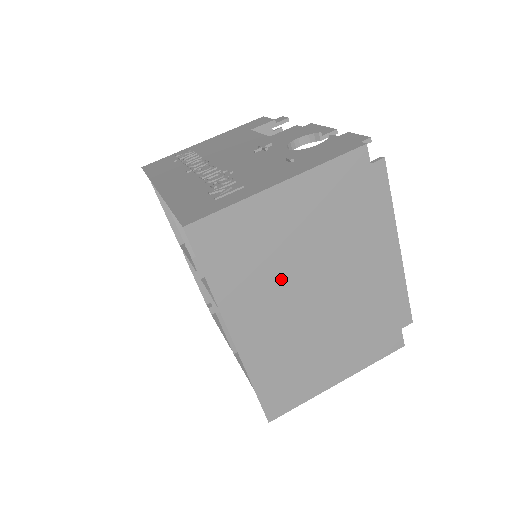
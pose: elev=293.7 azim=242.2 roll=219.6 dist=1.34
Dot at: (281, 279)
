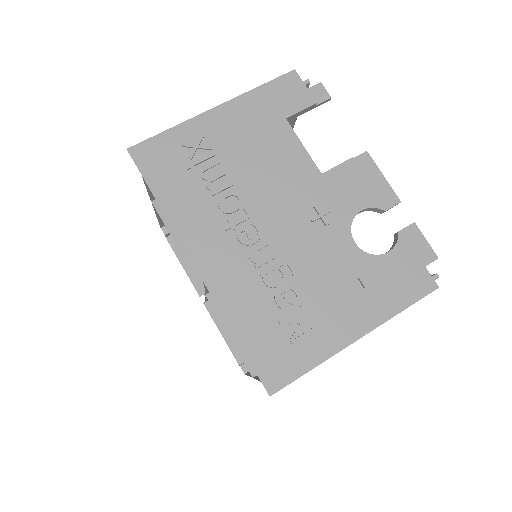
Dot at: occluded
